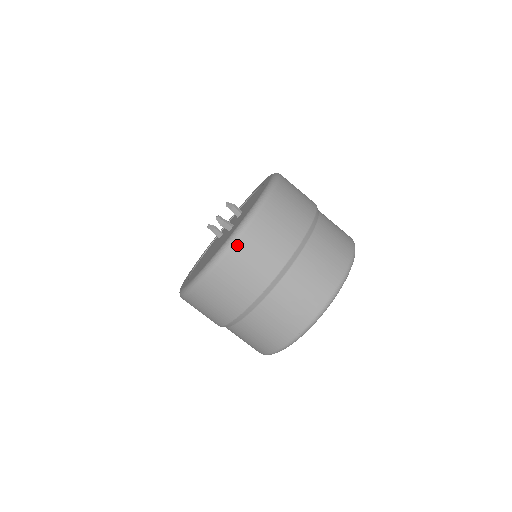
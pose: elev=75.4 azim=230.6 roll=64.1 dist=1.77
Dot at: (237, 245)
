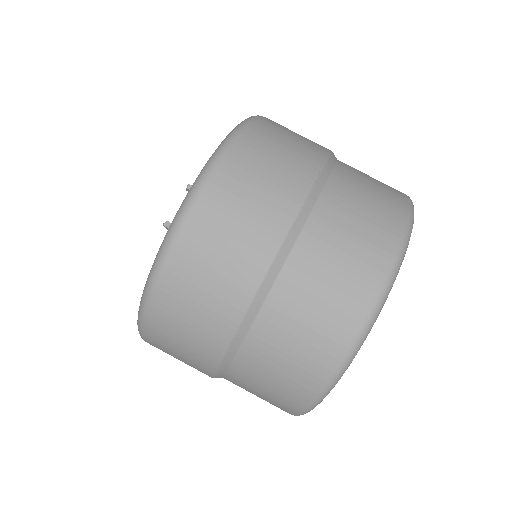
Dot at: (151, 311)
